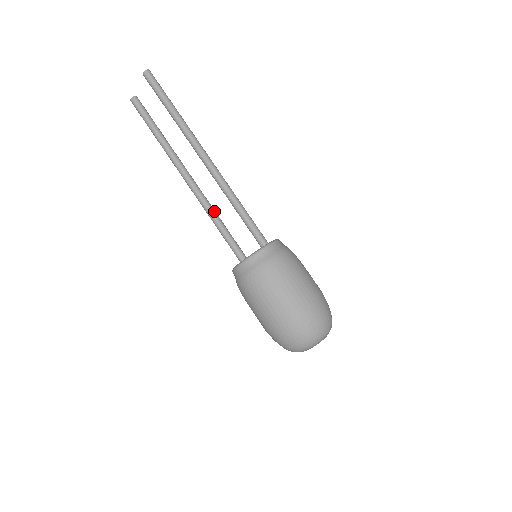
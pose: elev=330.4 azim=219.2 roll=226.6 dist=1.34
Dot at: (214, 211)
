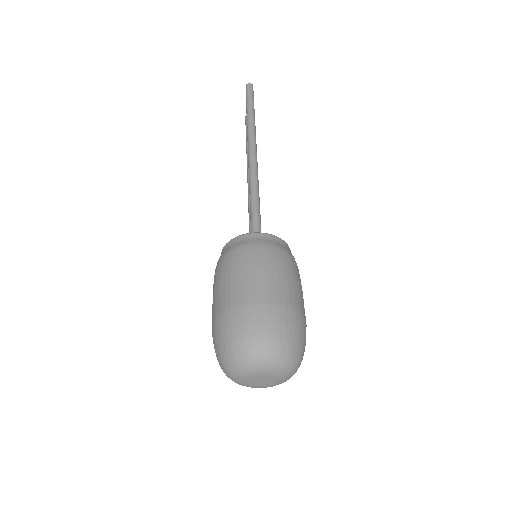
Dot at: occluded
